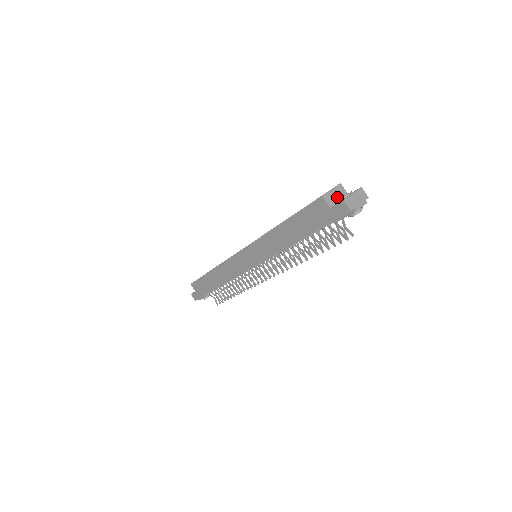
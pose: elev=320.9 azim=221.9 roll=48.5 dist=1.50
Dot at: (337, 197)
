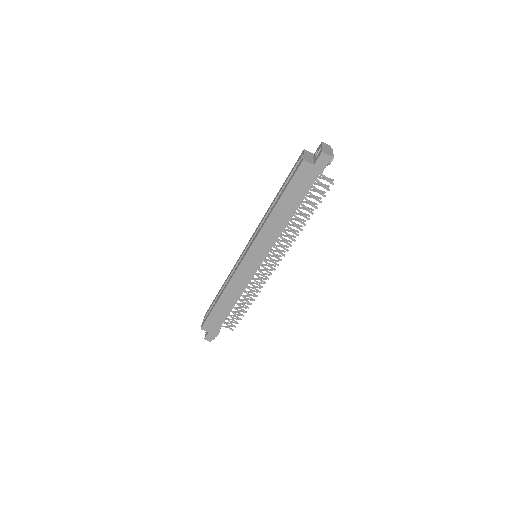
Dot at: (310, 158)
